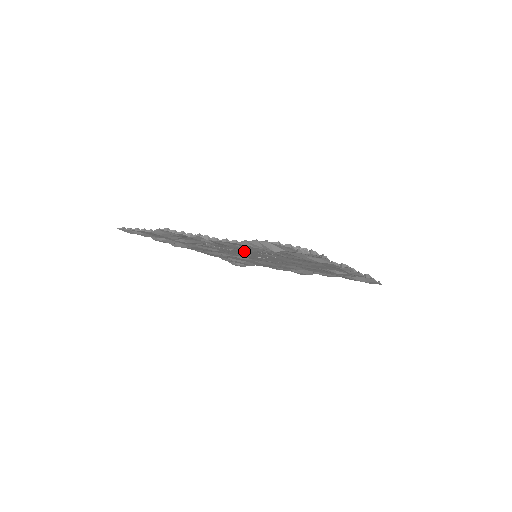
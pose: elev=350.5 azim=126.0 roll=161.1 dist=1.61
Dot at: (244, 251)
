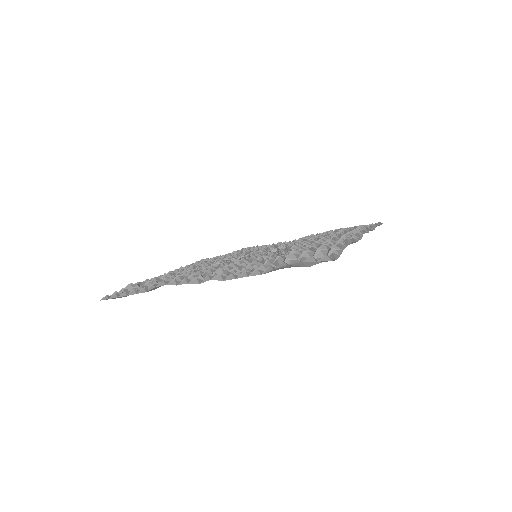
Dot at: occluded
